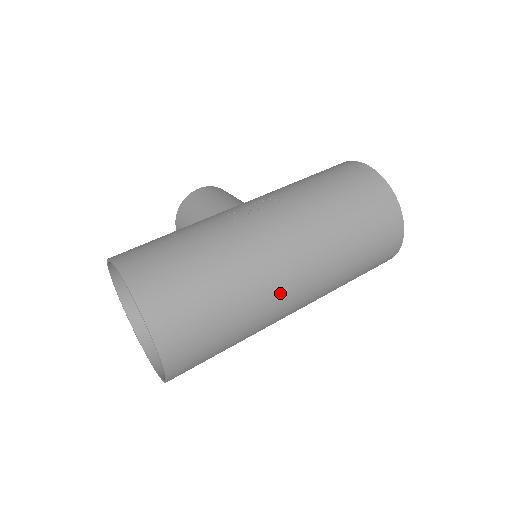
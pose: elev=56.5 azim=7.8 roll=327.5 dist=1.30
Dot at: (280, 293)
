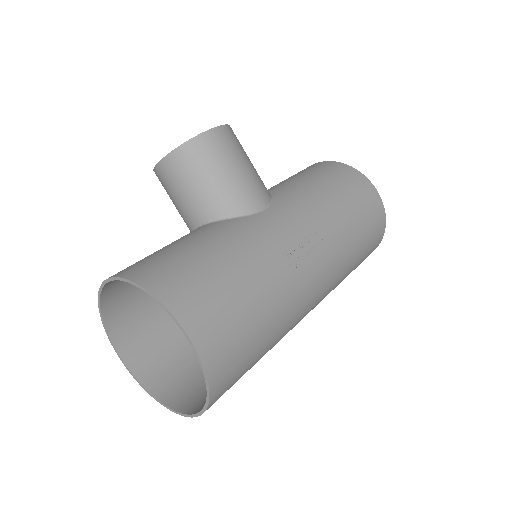
Dot at: occluded
